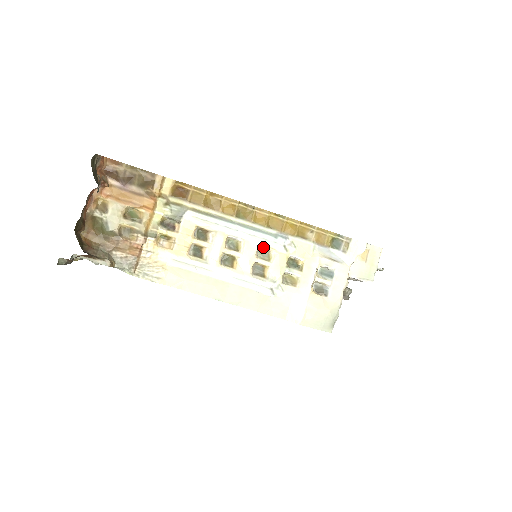
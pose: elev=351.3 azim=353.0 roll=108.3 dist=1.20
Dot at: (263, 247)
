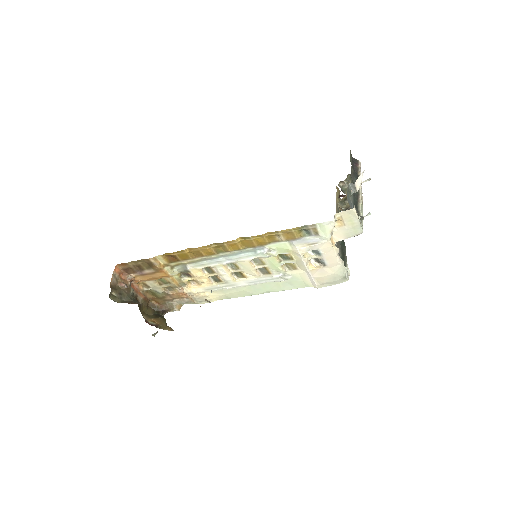
Dot at: (253, 259)
